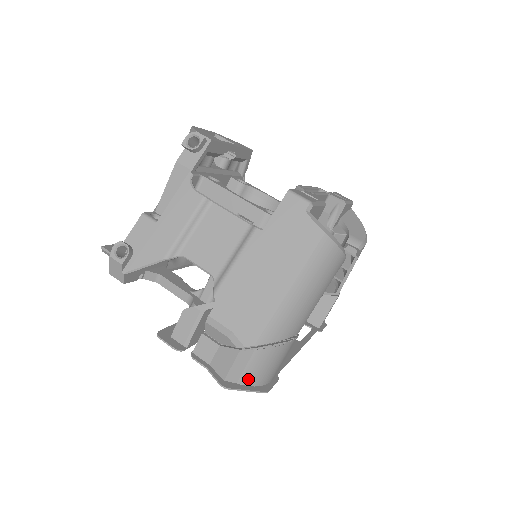
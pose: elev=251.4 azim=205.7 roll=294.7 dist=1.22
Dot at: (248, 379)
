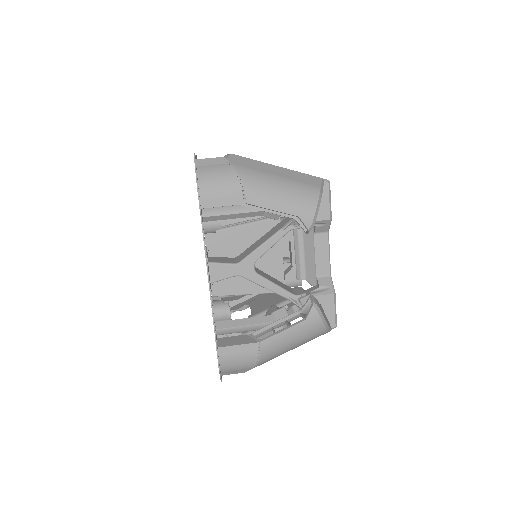
Dot at: (203, 171)
